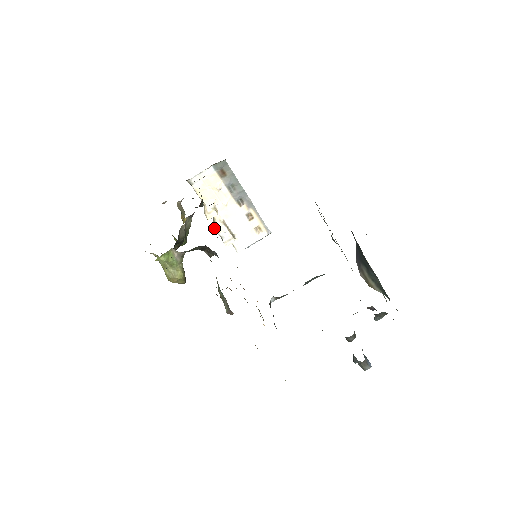
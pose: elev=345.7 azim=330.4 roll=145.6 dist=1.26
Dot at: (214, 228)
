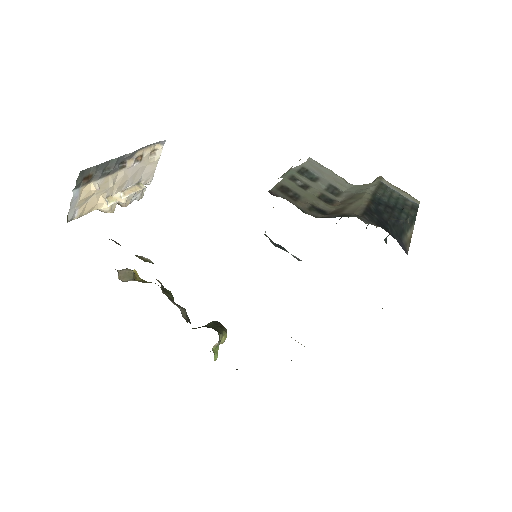
Dot at: occluded
